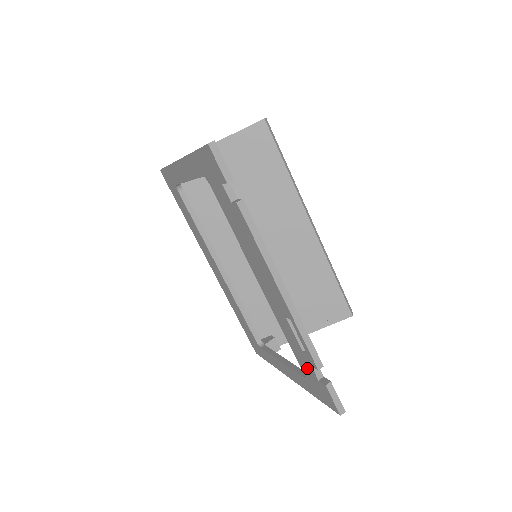
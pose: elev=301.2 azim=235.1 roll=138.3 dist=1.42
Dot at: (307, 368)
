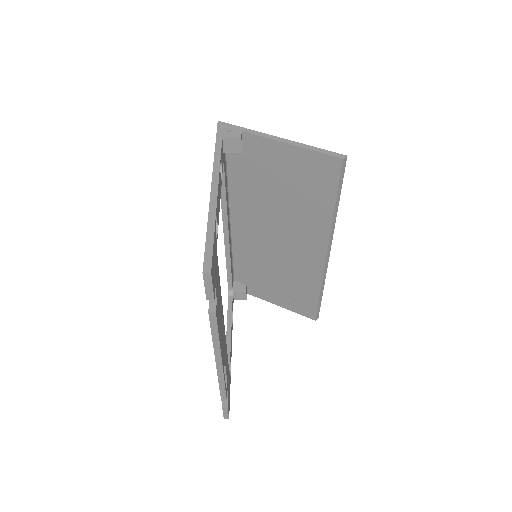
Dot at: occluded
